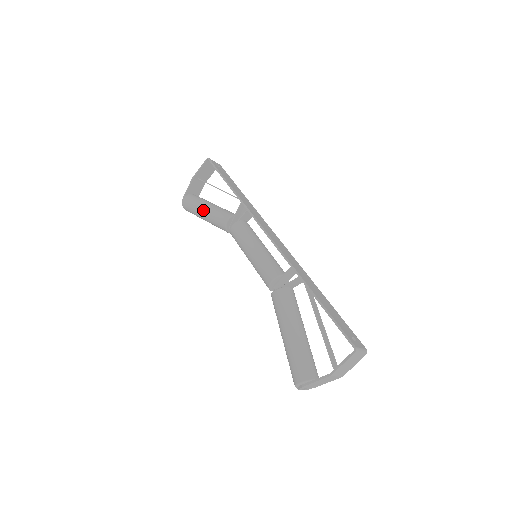
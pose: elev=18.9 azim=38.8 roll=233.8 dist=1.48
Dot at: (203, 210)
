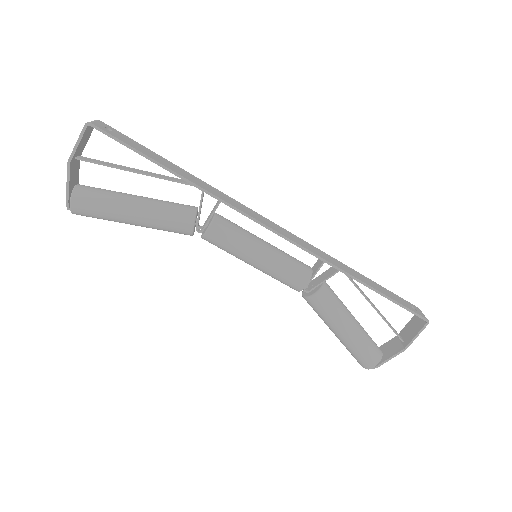
Dot at: (132, 216)
